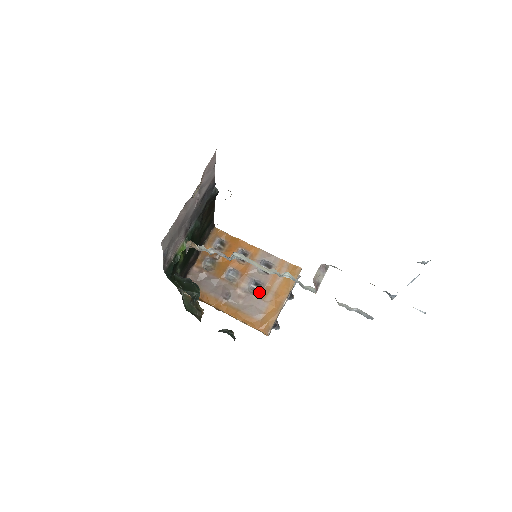
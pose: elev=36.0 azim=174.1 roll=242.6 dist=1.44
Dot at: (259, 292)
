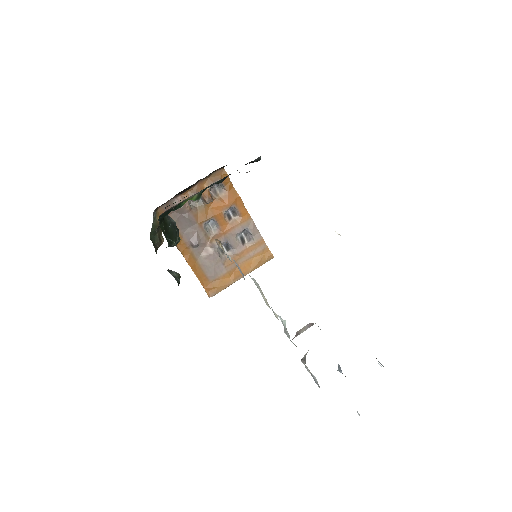
Dot at: (225, 256)
